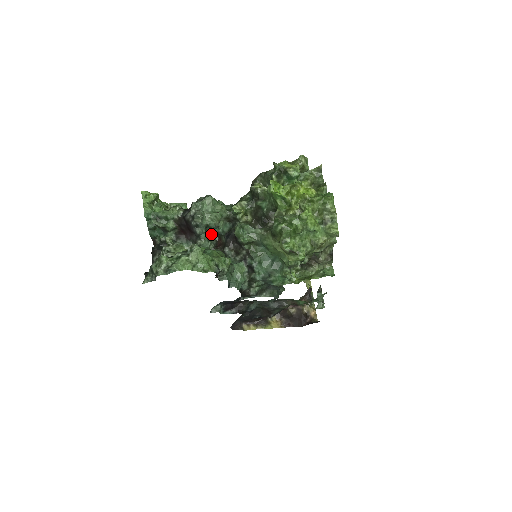
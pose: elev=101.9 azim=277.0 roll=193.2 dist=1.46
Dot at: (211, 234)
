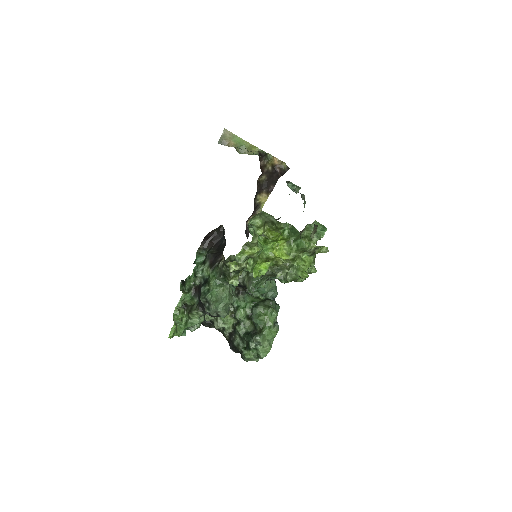
Dot at: occluded
